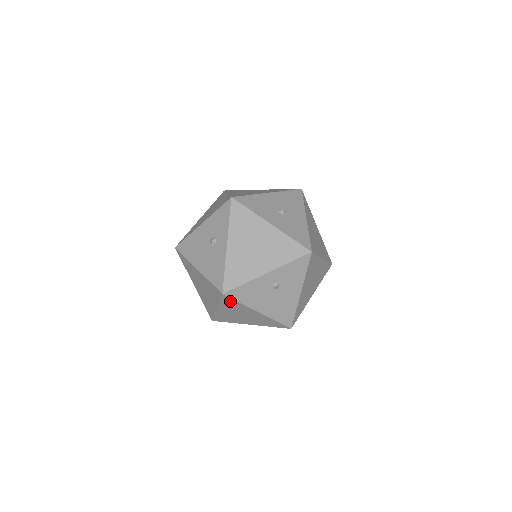
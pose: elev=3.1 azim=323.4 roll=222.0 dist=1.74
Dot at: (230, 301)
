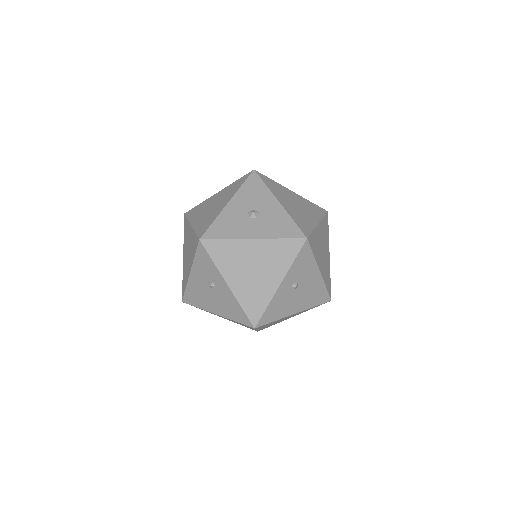
Dot at: occluded
